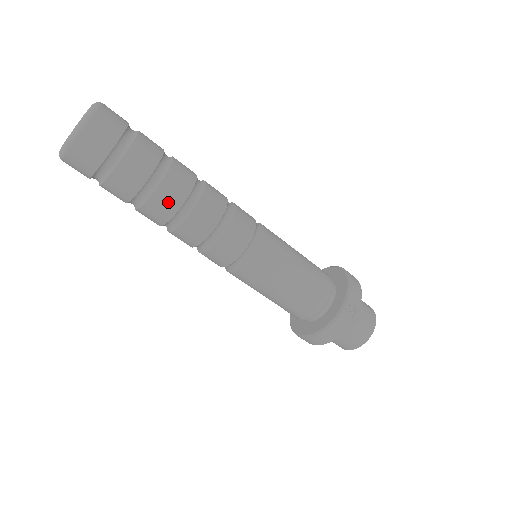
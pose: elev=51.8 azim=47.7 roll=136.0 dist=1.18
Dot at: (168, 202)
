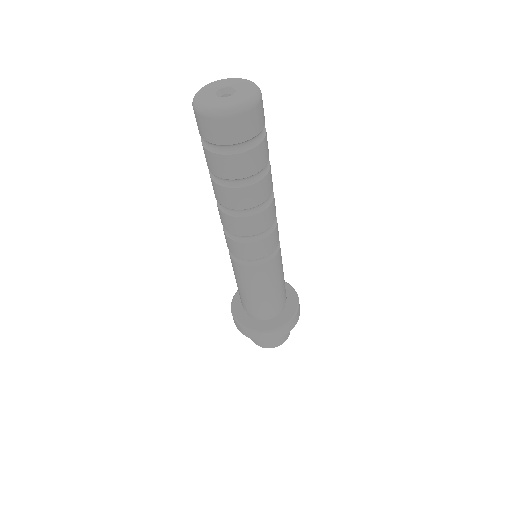
Dot at: (261, 193)
